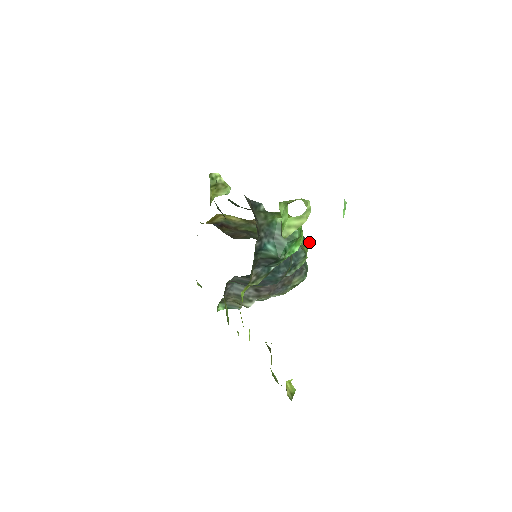
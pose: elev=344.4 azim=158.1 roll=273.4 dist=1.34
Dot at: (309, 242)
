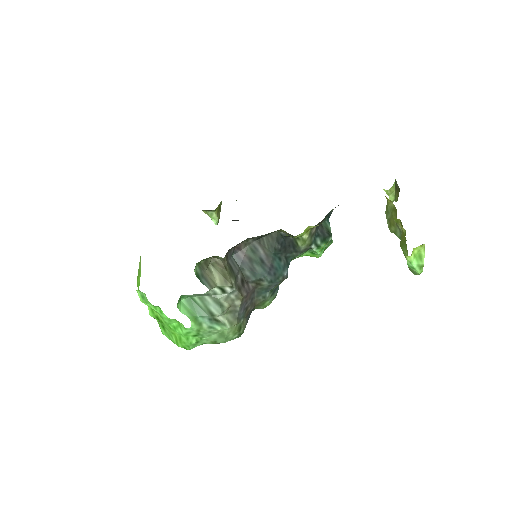
Dot at: occluded
